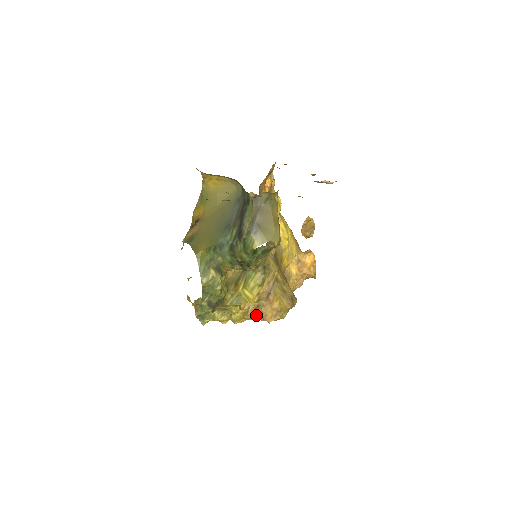
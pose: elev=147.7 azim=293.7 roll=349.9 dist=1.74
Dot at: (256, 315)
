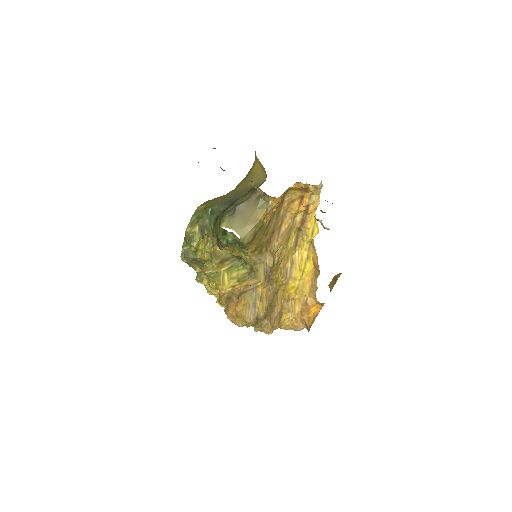
Dot at: (225, 305)
